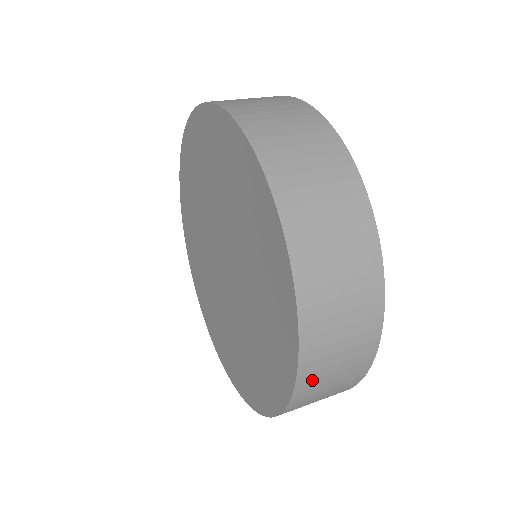
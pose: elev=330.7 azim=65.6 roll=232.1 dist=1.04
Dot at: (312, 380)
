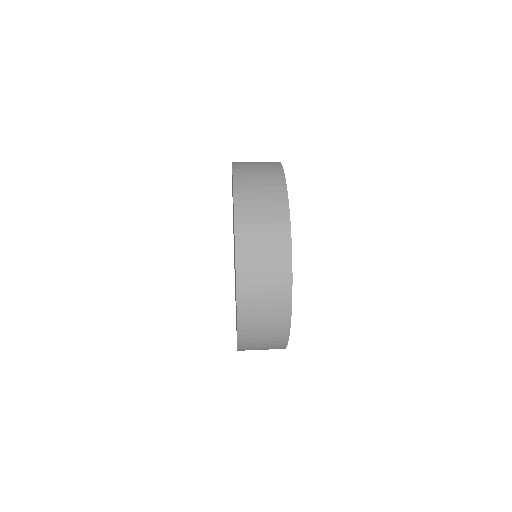
Dot at: (248, 341)
